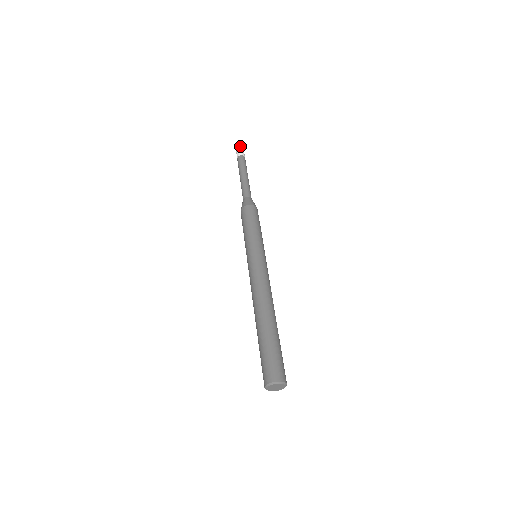
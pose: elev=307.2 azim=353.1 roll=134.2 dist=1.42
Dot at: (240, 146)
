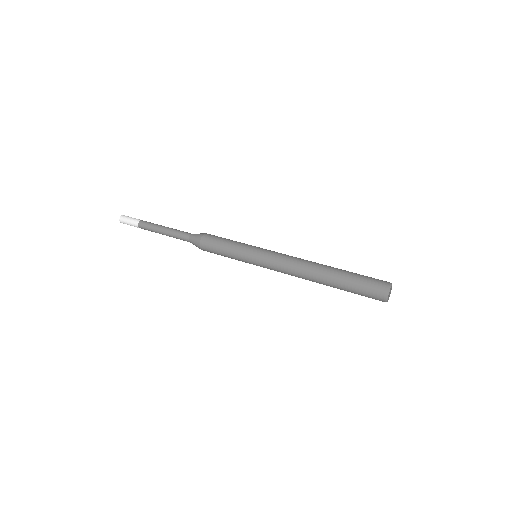
Dot at: (130, 217)
